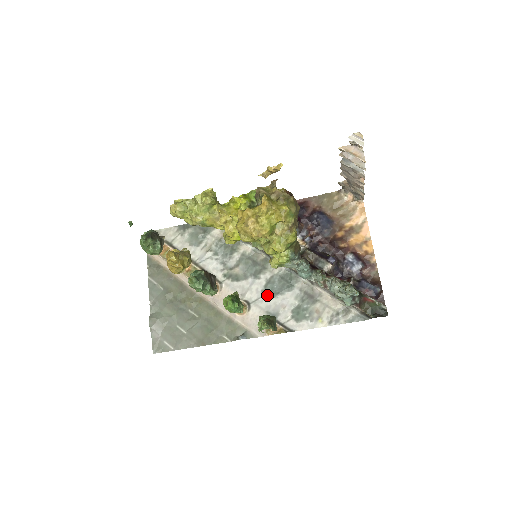
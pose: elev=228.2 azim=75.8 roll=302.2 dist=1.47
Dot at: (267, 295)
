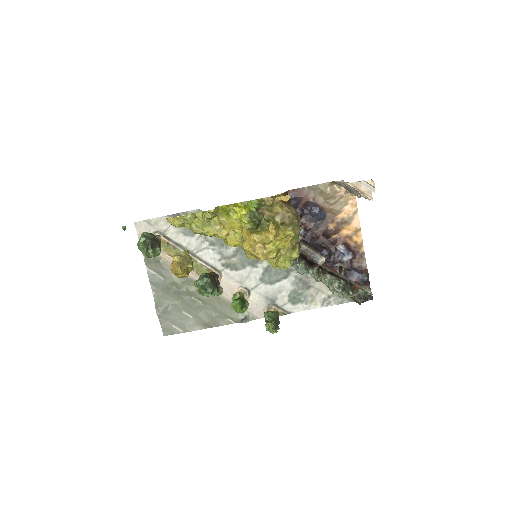
Dot at: (265, 282)
